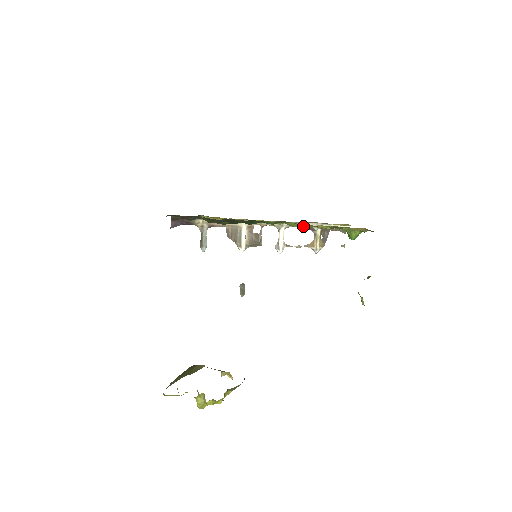
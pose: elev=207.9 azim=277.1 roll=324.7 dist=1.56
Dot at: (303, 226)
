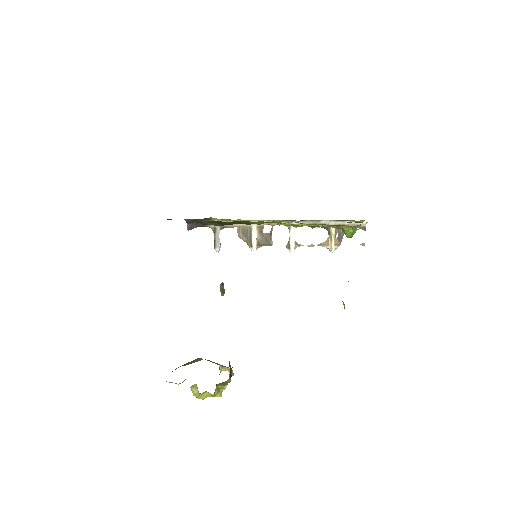
Dot at: (292, 225)
